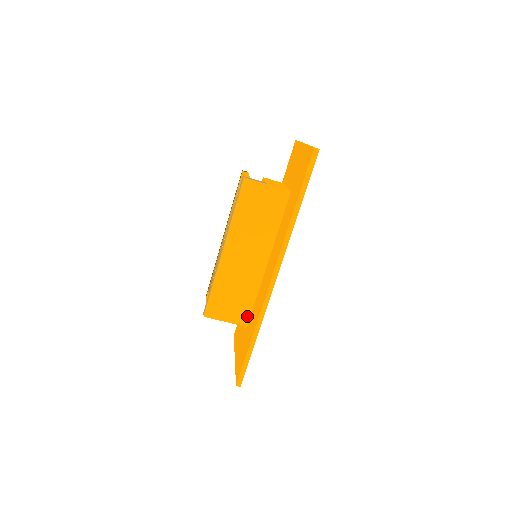
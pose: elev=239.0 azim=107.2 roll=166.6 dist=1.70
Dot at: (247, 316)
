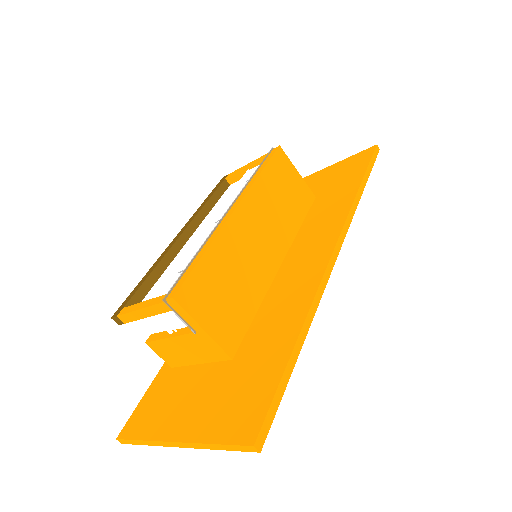
Dot at: (238, 337)
